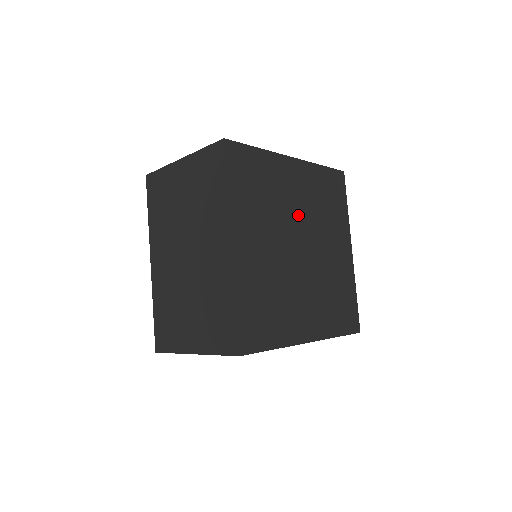
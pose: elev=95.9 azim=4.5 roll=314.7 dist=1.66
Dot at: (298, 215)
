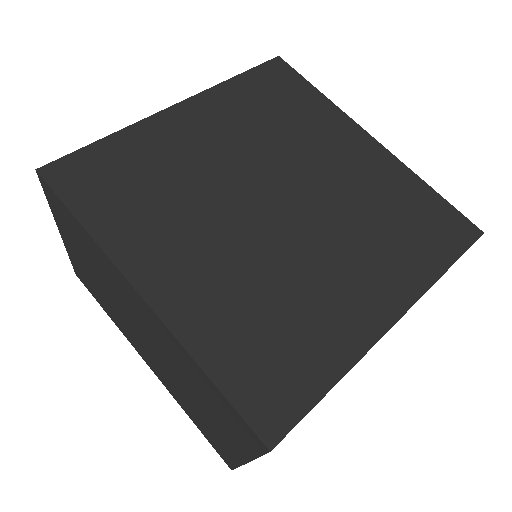
Dot at: (238, 166)
